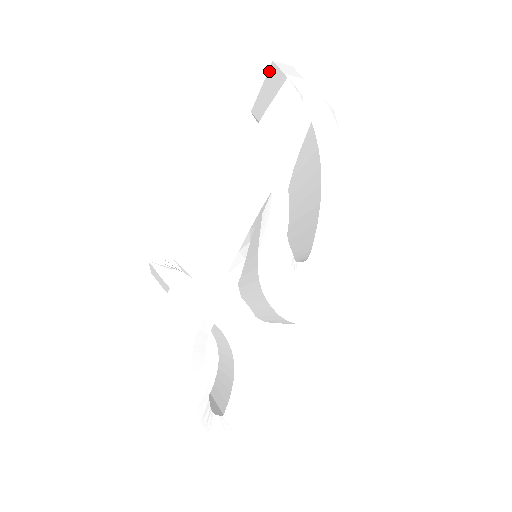
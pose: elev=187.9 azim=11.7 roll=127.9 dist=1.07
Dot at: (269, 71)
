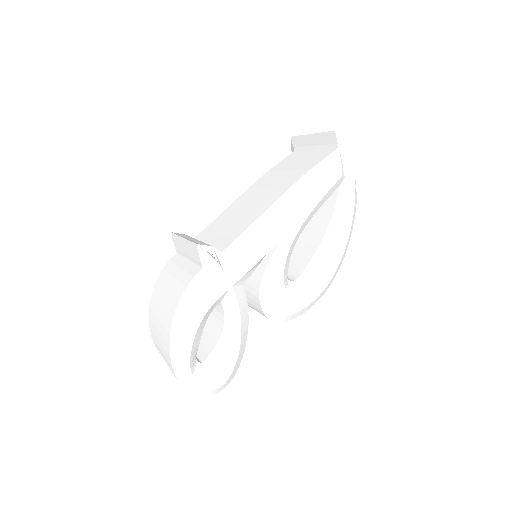
Dot at: (327, 132)
